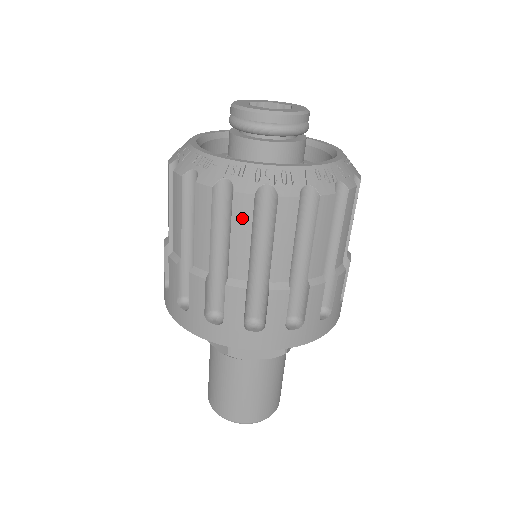
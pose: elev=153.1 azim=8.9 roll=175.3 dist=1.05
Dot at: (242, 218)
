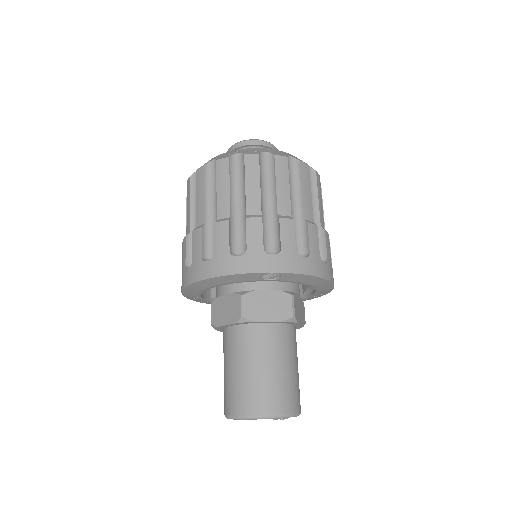
Dot at: (188, 194)
